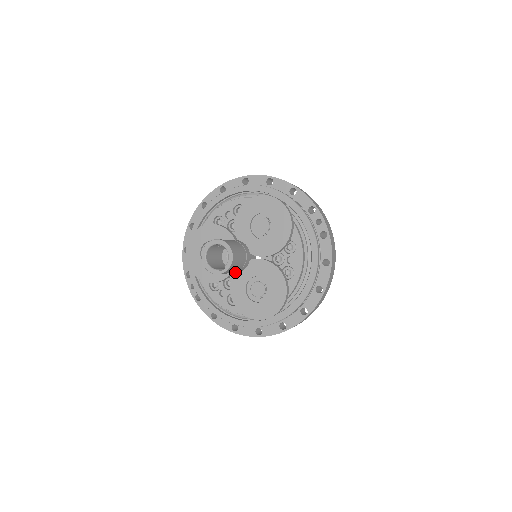
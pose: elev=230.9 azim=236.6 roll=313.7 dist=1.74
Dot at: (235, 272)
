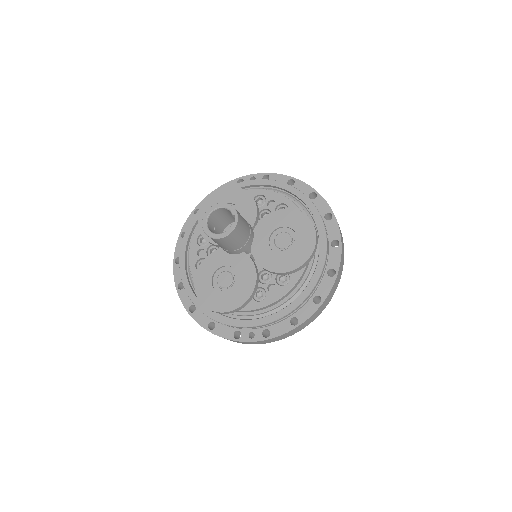
Dot at: (249, 235)
